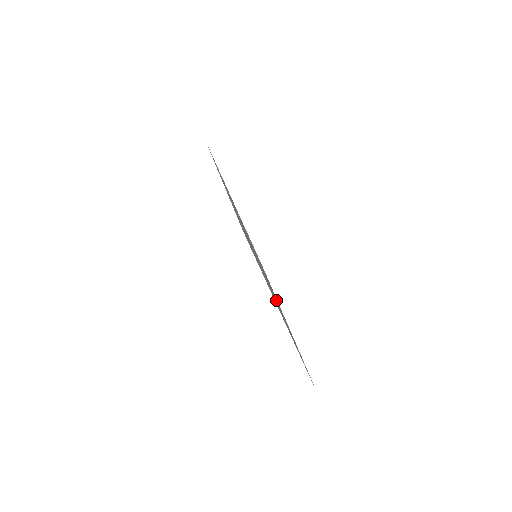
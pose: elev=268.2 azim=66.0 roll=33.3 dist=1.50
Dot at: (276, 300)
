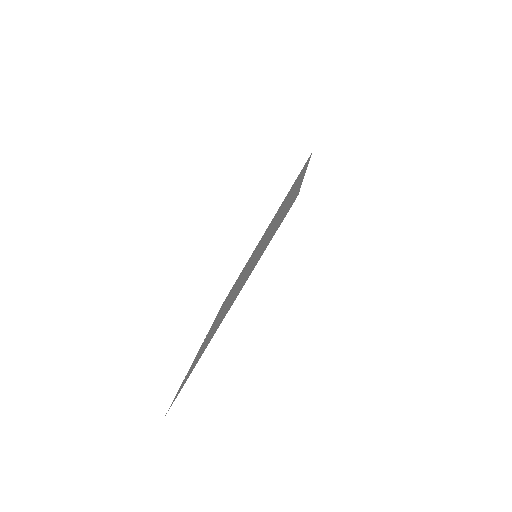
Dot at: occluded
